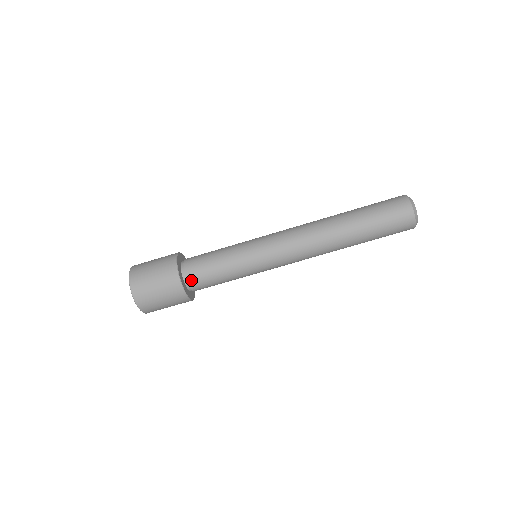
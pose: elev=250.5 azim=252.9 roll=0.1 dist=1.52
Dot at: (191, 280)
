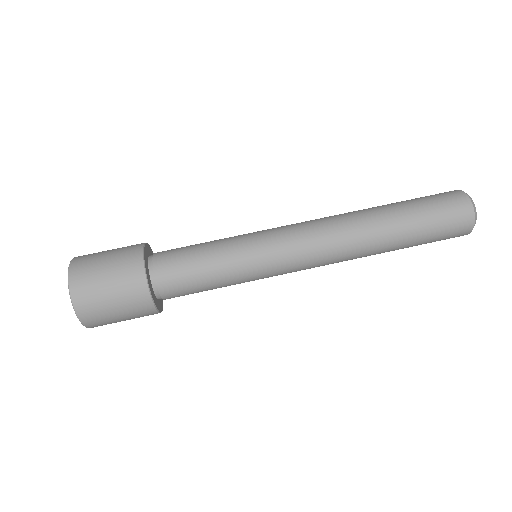
Dot at: (159, 253)
